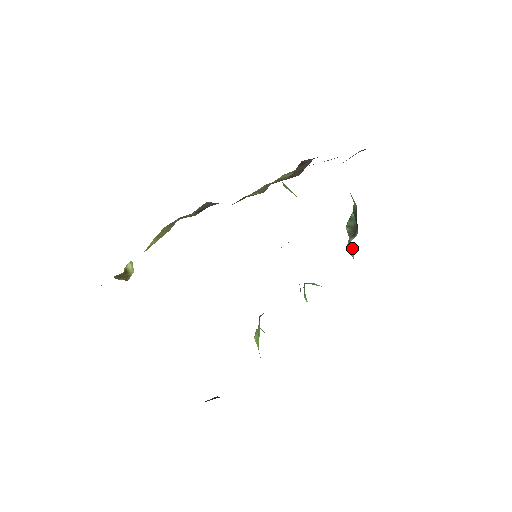
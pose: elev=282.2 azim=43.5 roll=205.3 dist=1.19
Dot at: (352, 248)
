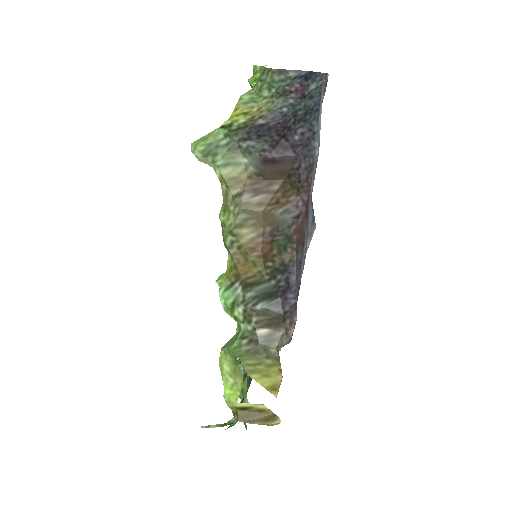
Dot at: occluded
